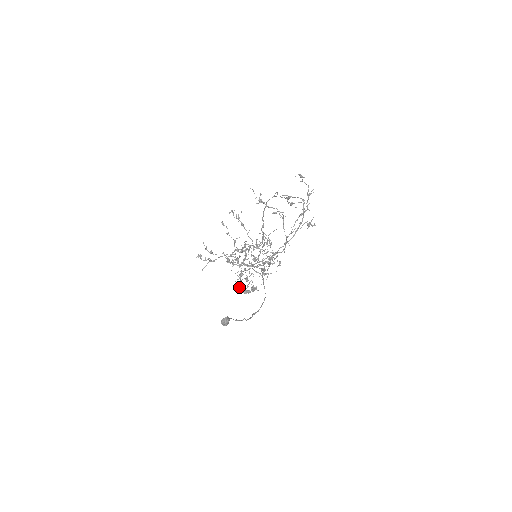
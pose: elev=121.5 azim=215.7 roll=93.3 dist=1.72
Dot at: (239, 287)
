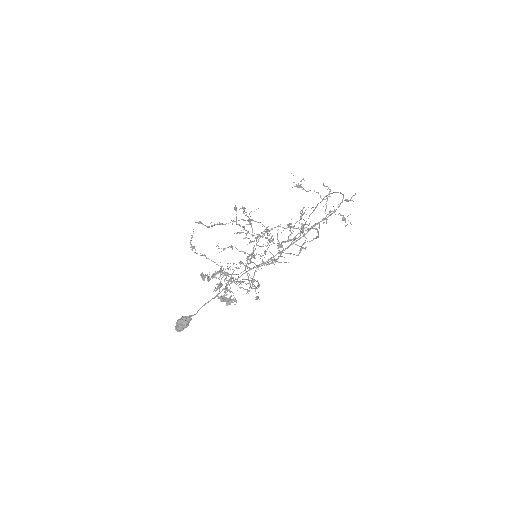
Dot at: (218, 287)
